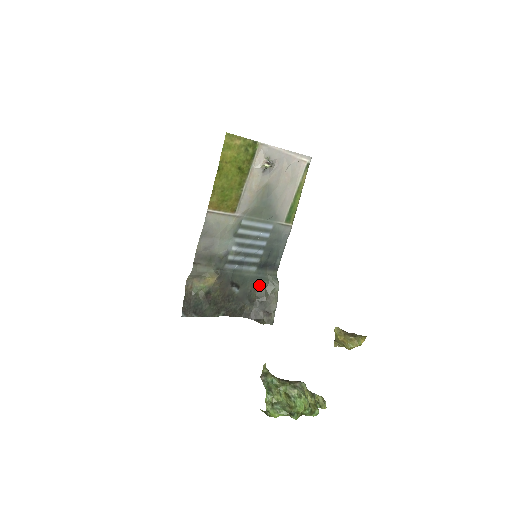
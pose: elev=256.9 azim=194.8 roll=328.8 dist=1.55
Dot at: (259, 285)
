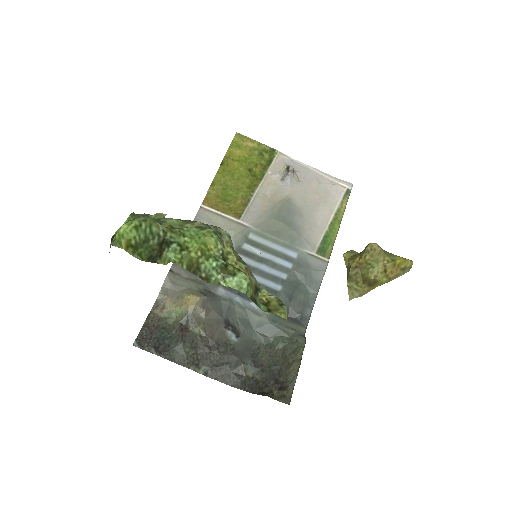
Dot at: (273, 342)
